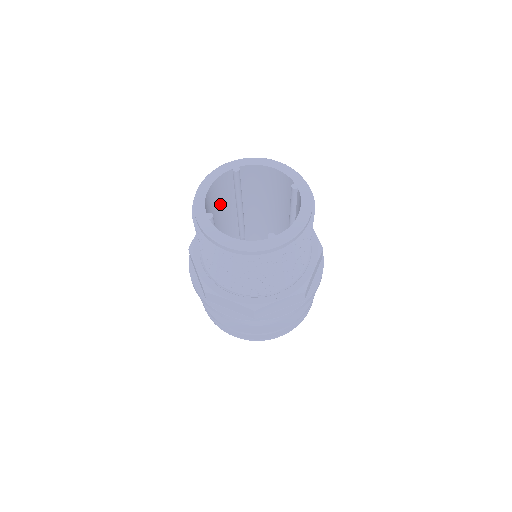
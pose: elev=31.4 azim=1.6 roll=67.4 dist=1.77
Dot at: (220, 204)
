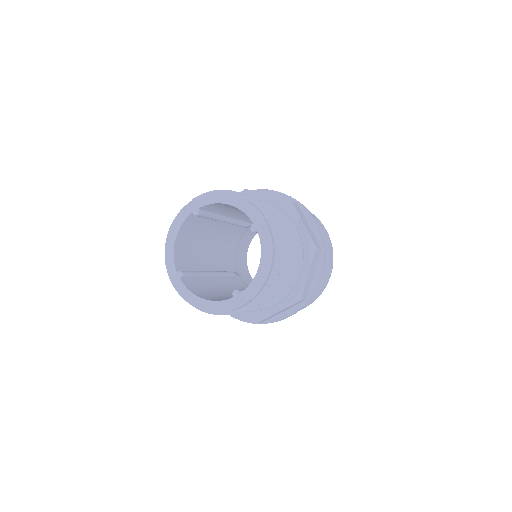
Dot at: (200, 231)
